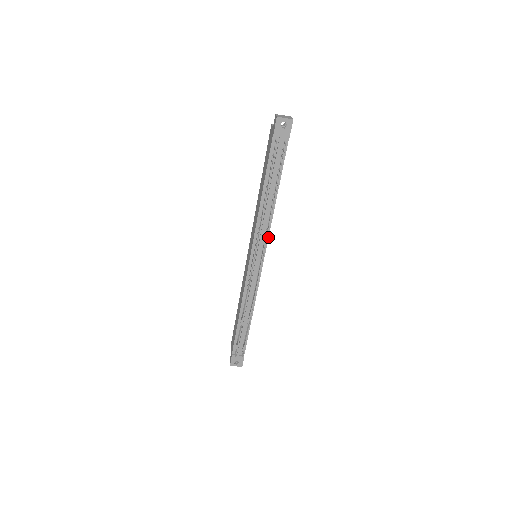
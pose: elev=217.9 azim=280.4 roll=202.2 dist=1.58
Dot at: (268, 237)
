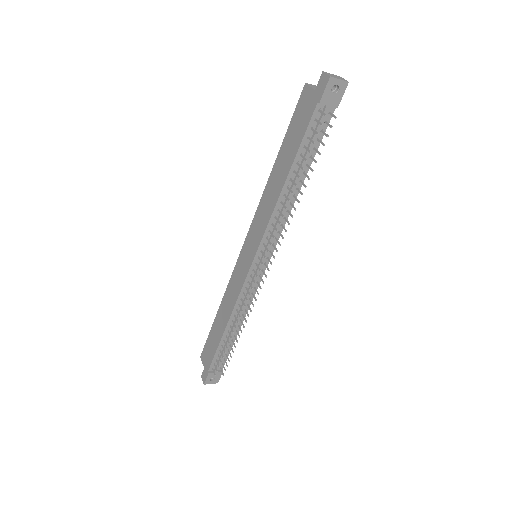
Dot at: occluded
